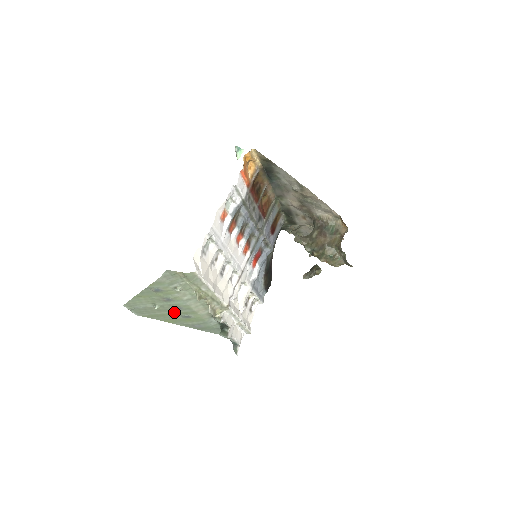
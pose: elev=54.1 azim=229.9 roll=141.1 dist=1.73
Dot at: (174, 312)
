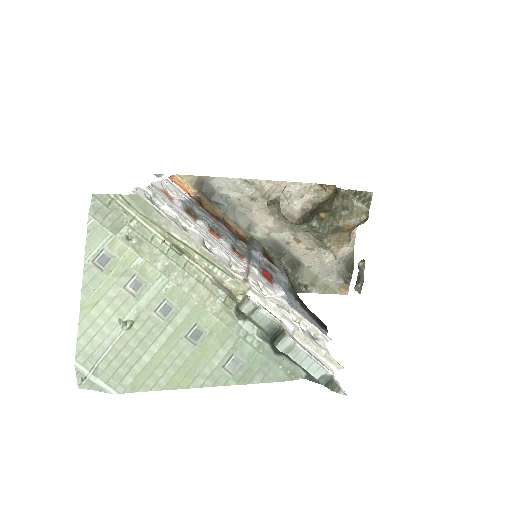
Dot at: (169, 334)
